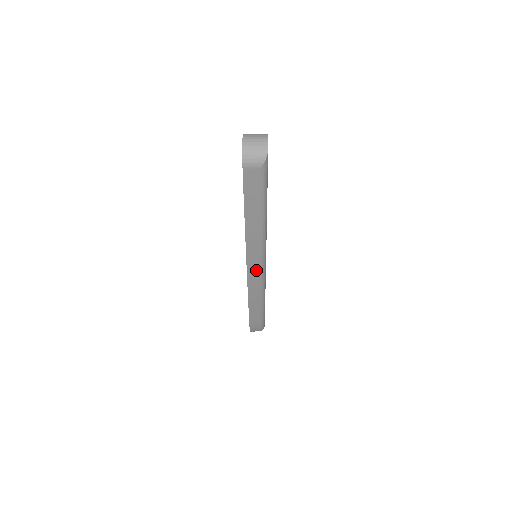
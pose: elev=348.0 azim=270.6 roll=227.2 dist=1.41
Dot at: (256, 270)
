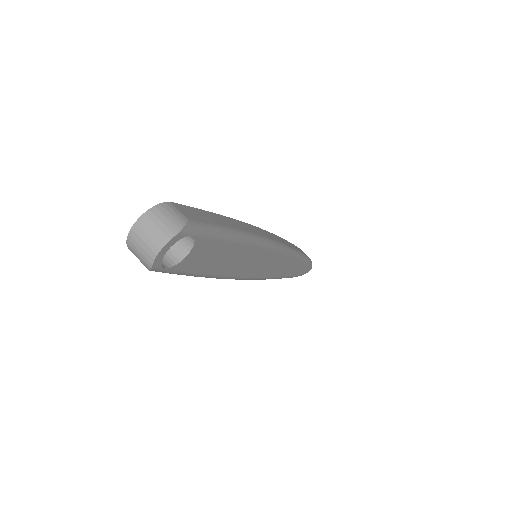
Dot at: occluded
